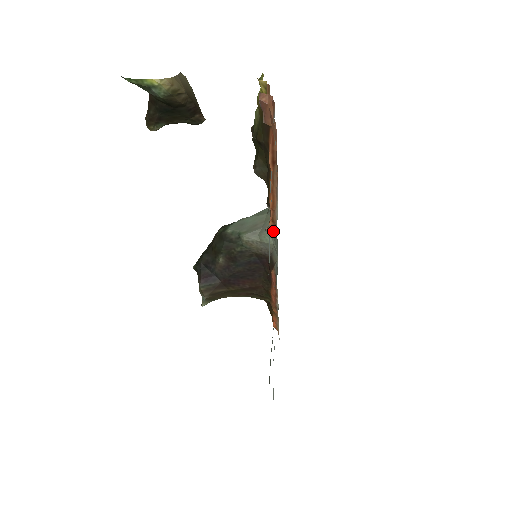
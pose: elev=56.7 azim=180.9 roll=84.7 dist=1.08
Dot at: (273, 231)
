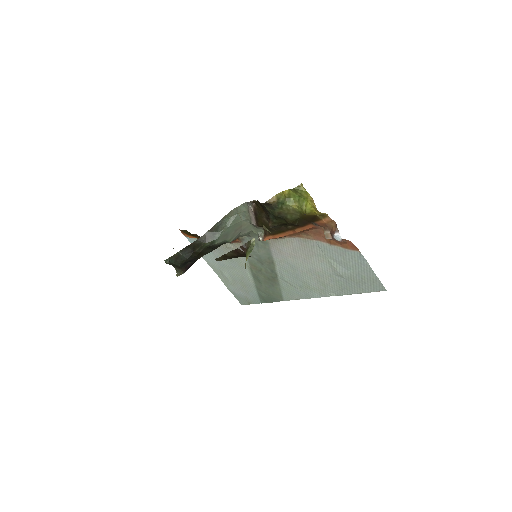
Dot at: (265, 239)
